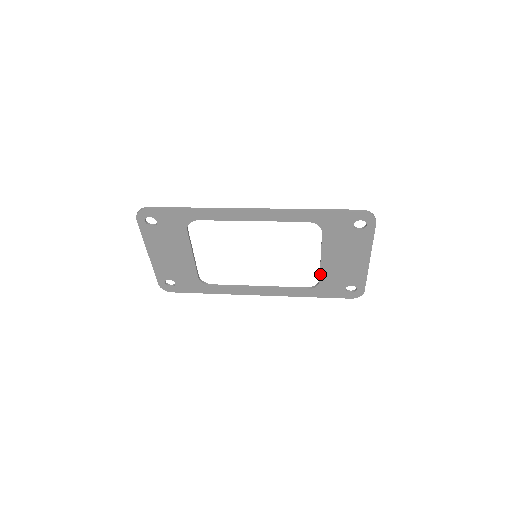
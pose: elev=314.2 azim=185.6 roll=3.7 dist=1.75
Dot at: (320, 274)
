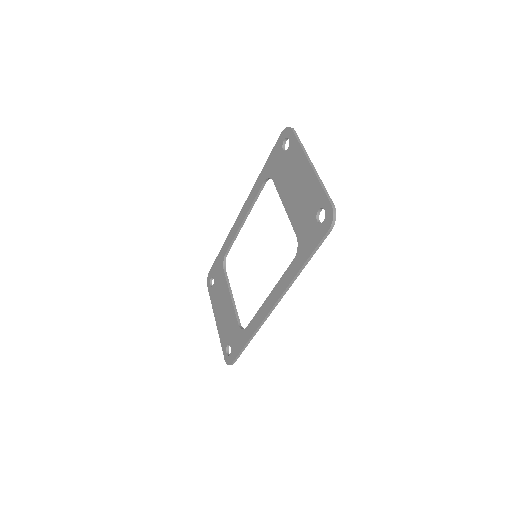
Dot at: (292, 226)
